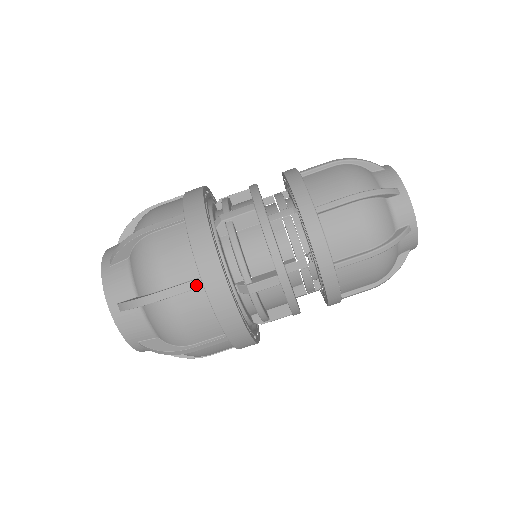
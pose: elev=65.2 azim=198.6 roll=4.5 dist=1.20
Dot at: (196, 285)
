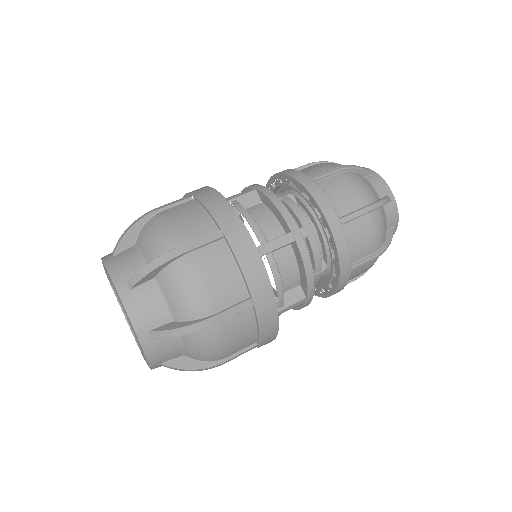
Dot at: (217, 236)
